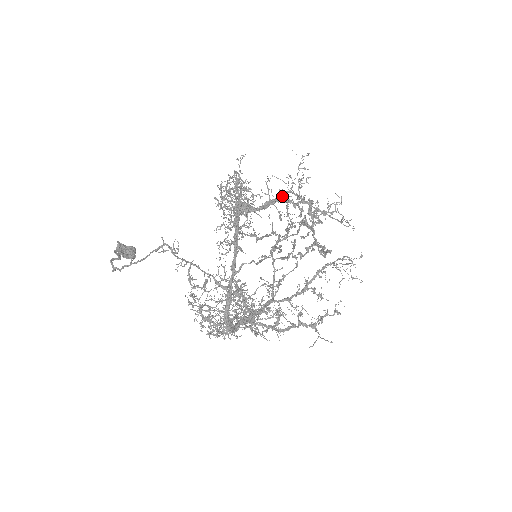
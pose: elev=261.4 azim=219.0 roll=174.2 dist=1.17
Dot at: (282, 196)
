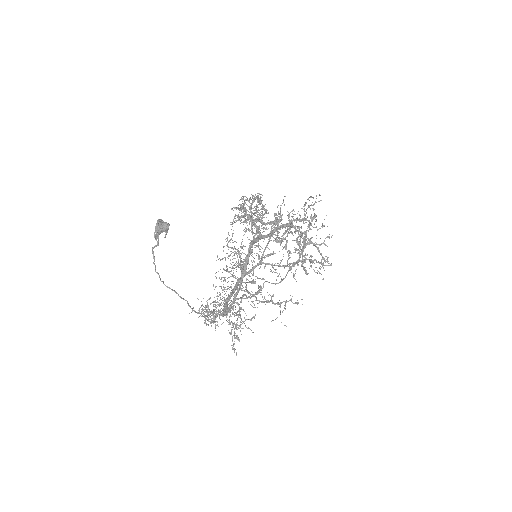
Dot at: occluded
